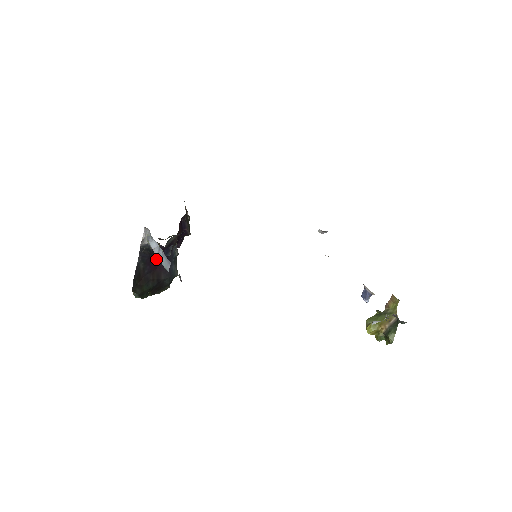
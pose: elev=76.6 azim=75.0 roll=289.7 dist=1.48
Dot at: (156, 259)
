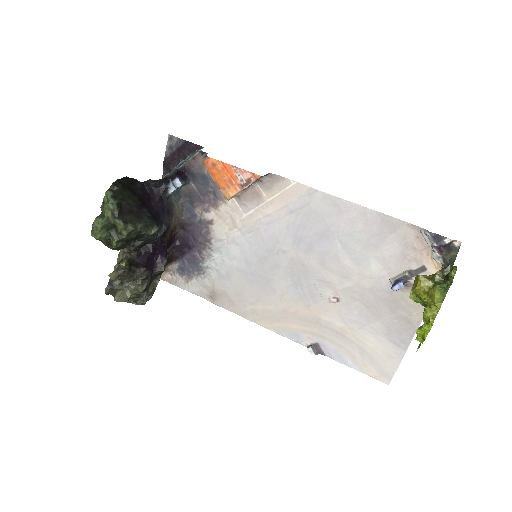
Dot at: (151, 200)
